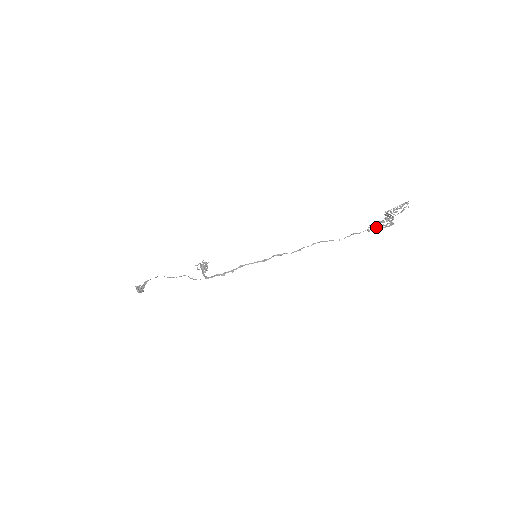
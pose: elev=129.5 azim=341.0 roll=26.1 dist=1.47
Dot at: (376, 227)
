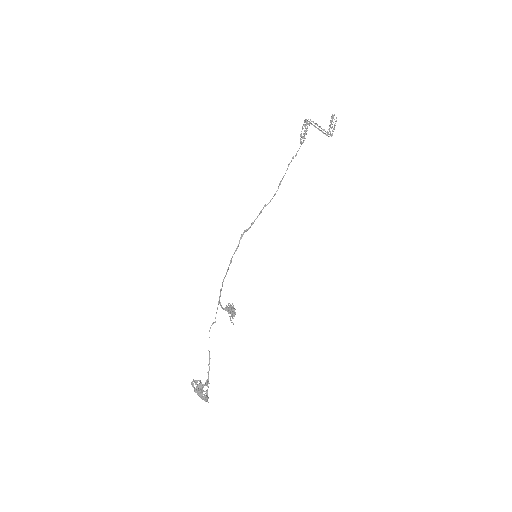
Dot at: occluded
